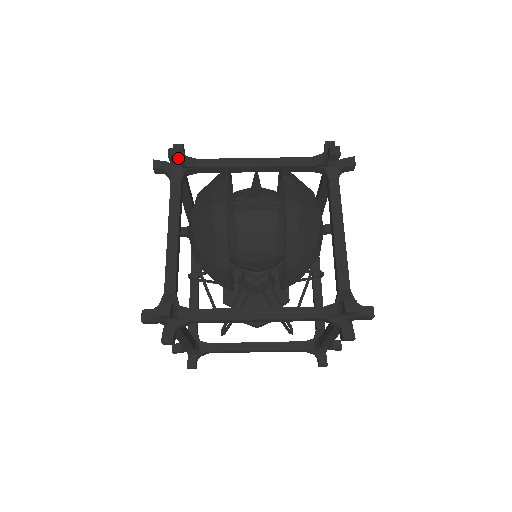
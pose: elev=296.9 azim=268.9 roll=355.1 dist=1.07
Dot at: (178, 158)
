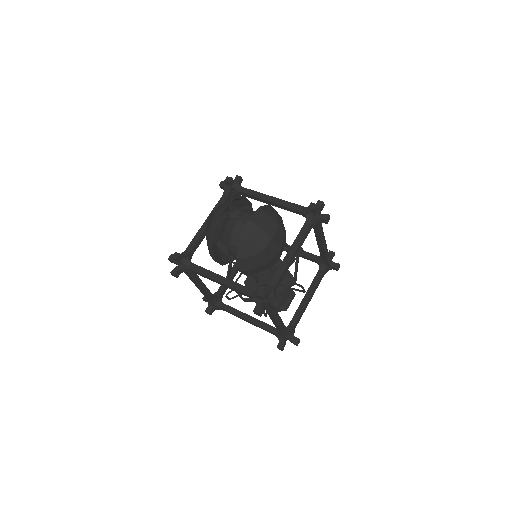
Dot at: (229, 183)
